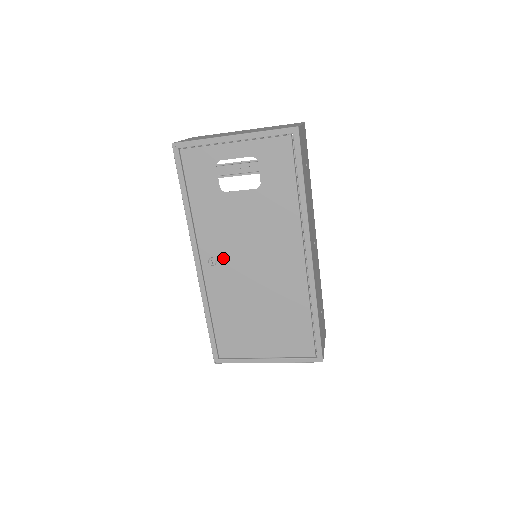
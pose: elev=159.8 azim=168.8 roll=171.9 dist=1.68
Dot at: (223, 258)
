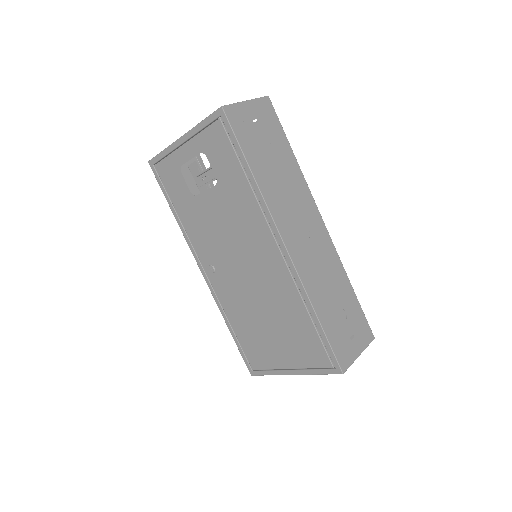
Dot at: (218, 264)
